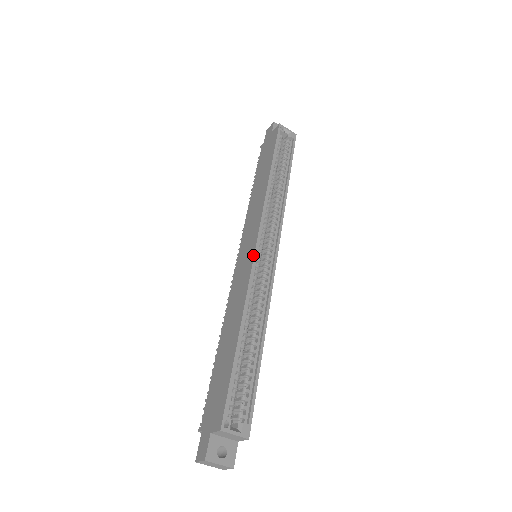
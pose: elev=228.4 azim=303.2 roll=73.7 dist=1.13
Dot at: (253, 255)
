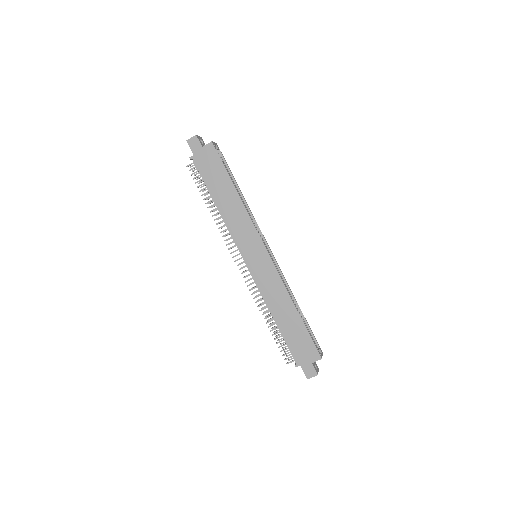
Dot at: (271, 261)
